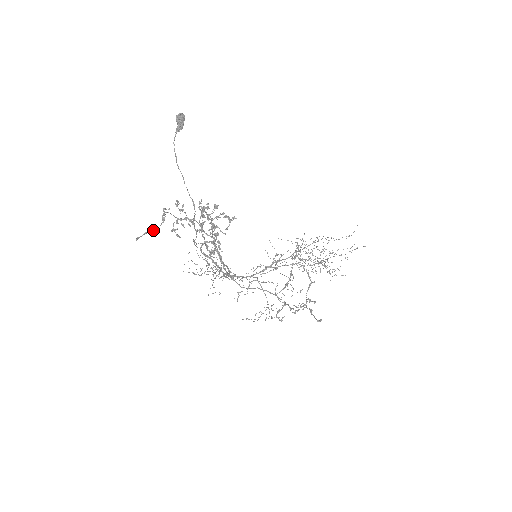
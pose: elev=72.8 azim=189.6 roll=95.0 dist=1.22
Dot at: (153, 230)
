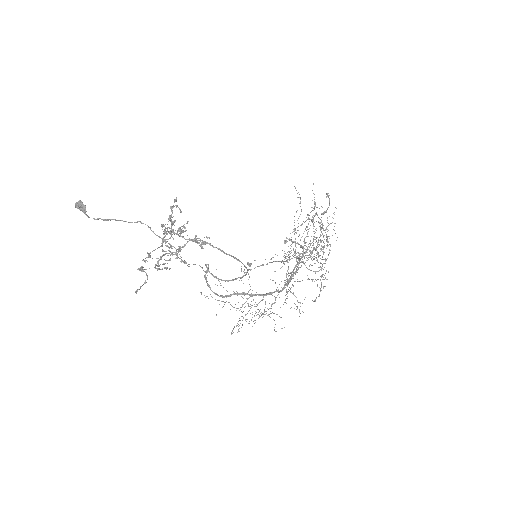
Dot at: (144, 283)
